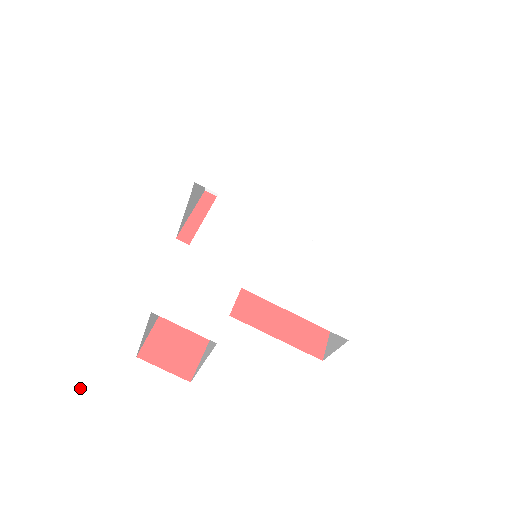
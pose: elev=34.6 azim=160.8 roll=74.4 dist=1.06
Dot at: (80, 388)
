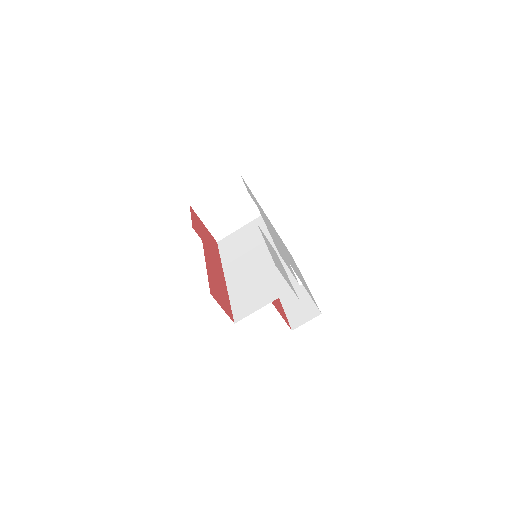
Dot at: (287, 275)
